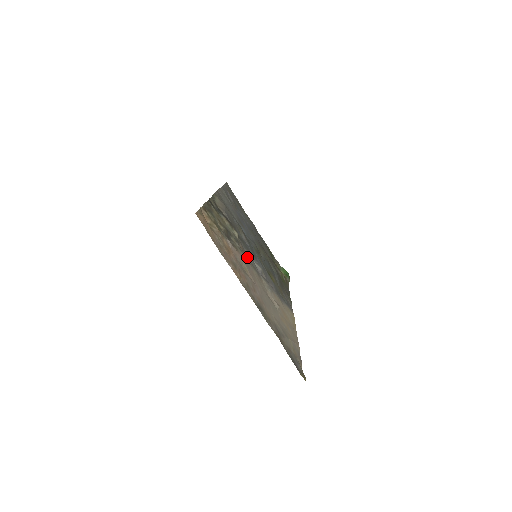
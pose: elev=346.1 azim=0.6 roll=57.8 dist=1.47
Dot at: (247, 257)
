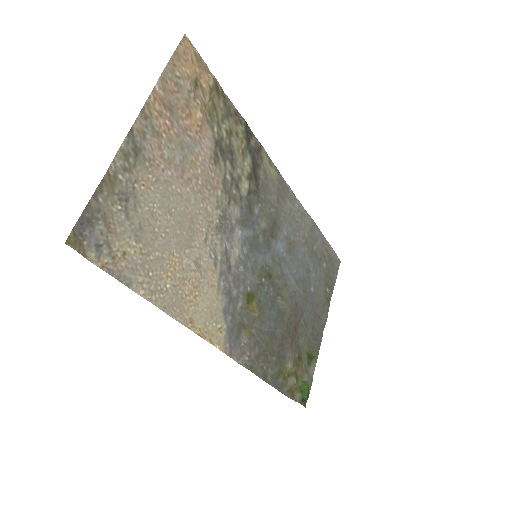
Dot at: (229, 206)
